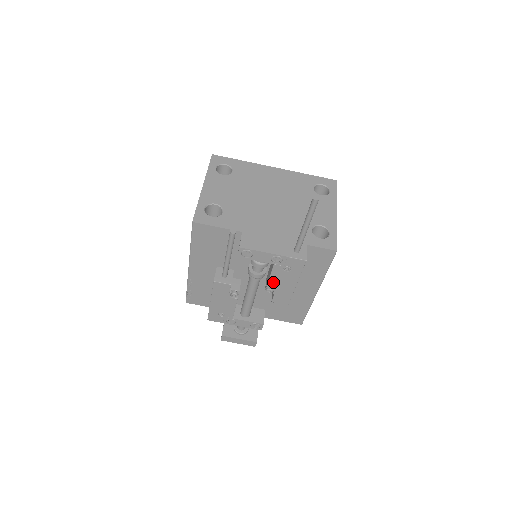
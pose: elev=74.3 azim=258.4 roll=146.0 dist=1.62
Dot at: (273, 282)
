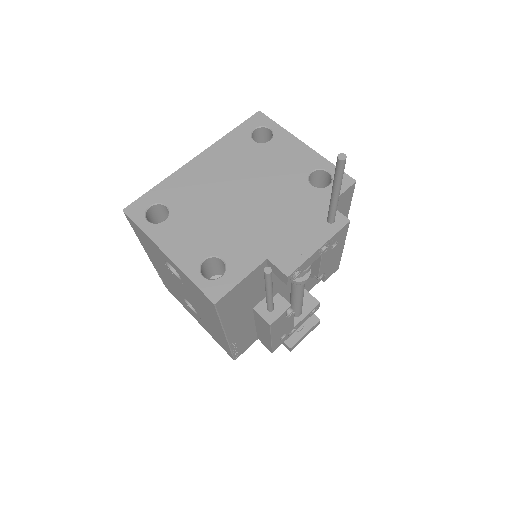
Dot at: (323, 268)
